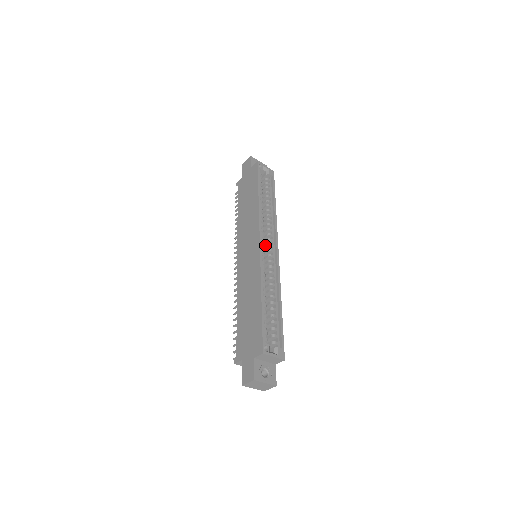
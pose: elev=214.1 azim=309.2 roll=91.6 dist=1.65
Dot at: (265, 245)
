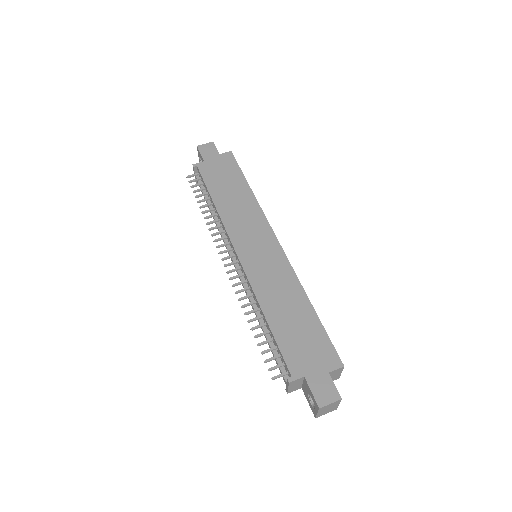
Dot at: occluded
